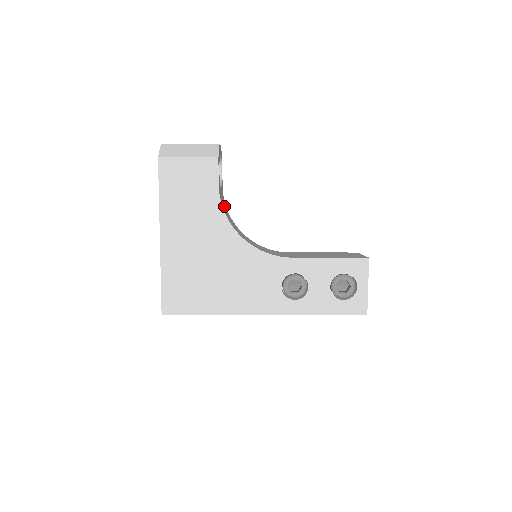
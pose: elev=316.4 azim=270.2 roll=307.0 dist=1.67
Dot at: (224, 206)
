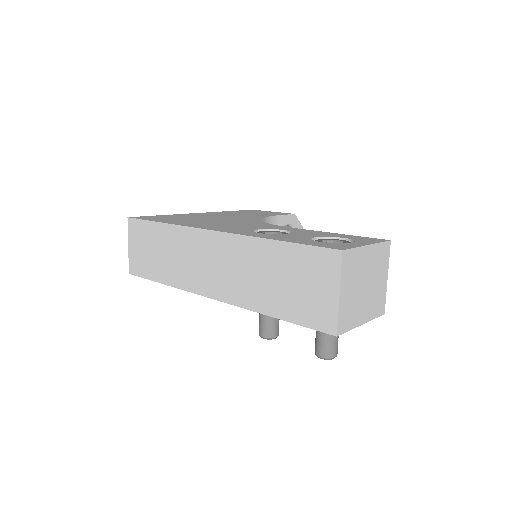
Dot at: occluded
